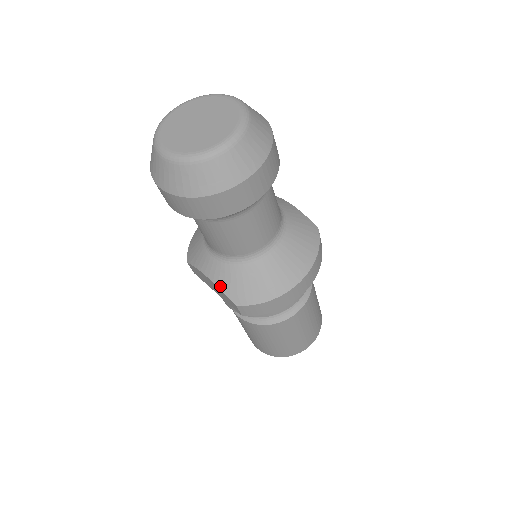
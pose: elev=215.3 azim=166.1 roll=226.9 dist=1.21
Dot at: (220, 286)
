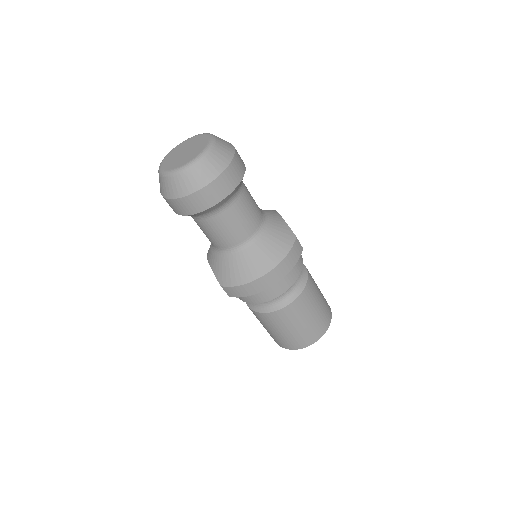
Dot at: (214, 271)
